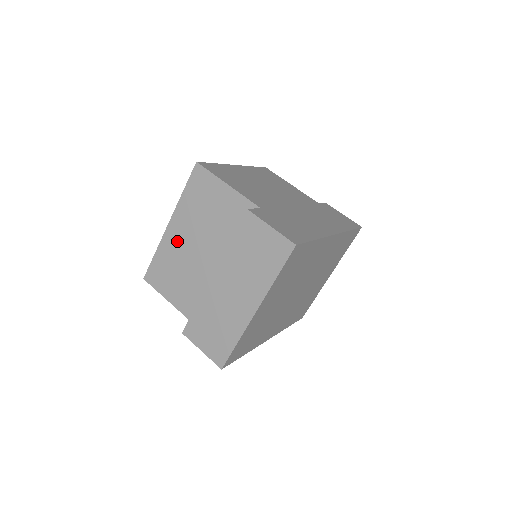
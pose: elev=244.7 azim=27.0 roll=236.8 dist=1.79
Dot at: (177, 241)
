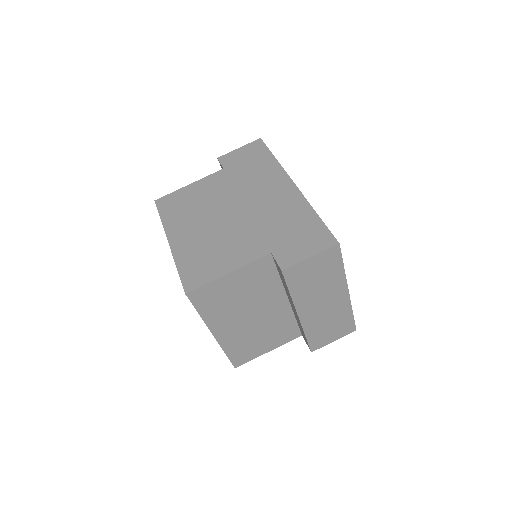
Dot at: (233, 332)
